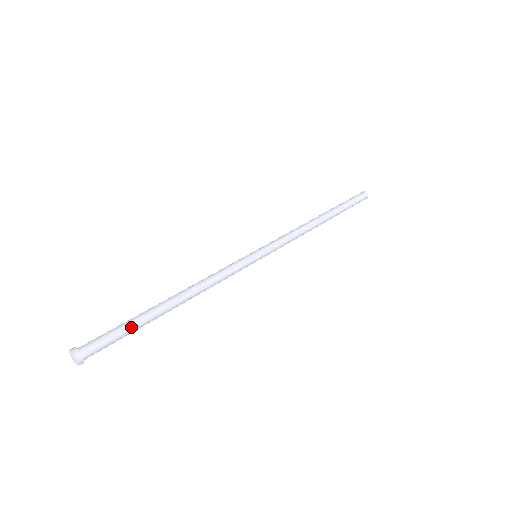
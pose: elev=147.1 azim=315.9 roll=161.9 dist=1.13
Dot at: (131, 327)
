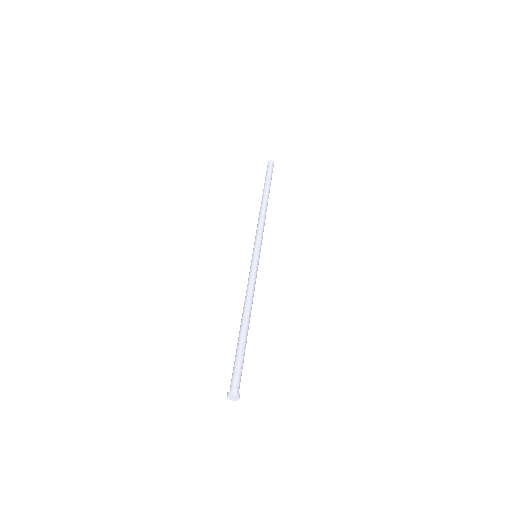
Dot at: occluded
